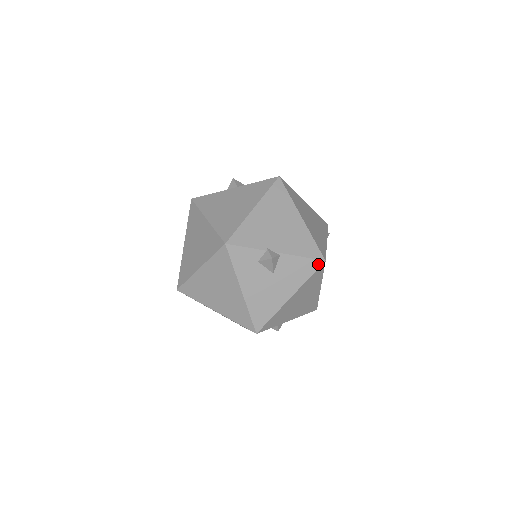
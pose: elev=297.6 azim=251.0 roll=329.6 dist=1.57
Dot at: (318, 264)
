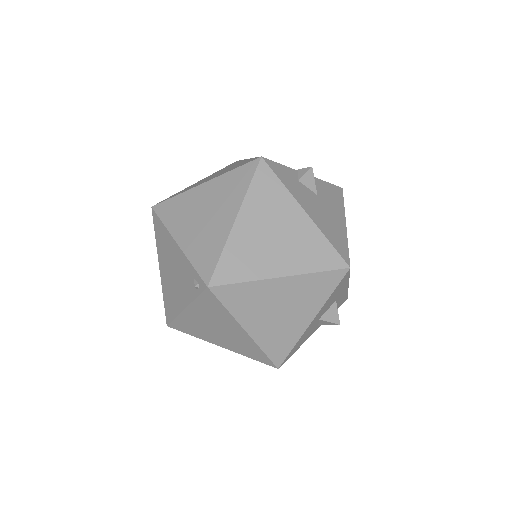
Dot at: (340, 191)
